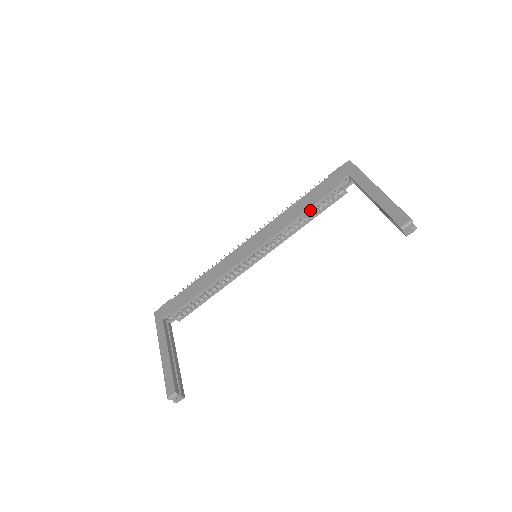
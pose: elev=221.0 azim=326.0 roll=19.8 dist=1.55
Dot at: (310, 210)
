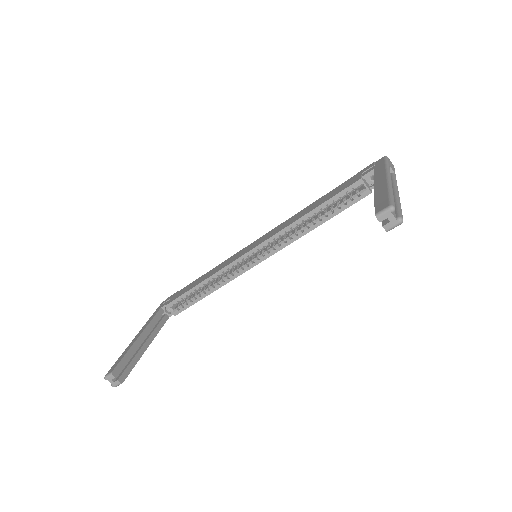
Dot at: (324, 210)
